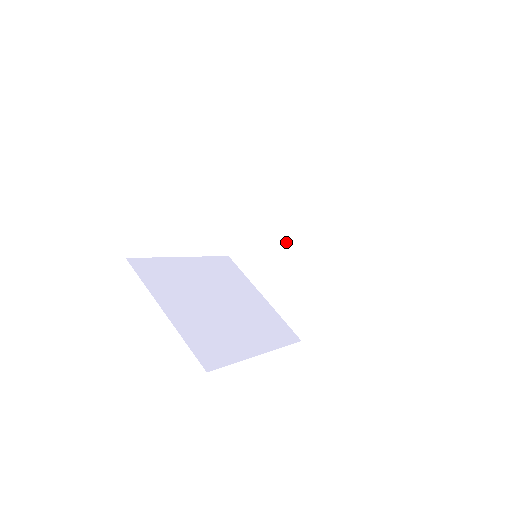
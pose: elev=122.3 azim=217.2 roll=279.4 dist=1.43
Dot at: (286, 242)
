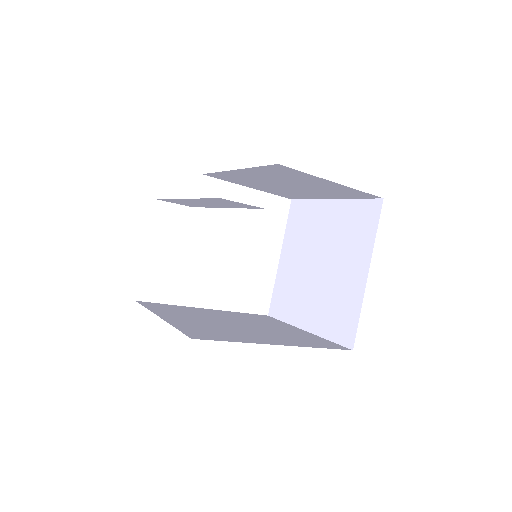
Dot at: (307, 263)
